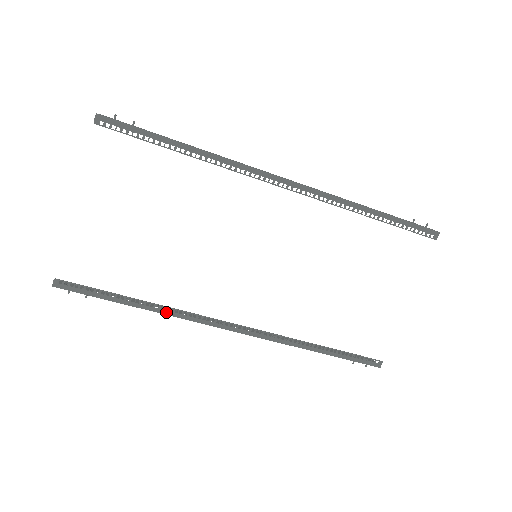
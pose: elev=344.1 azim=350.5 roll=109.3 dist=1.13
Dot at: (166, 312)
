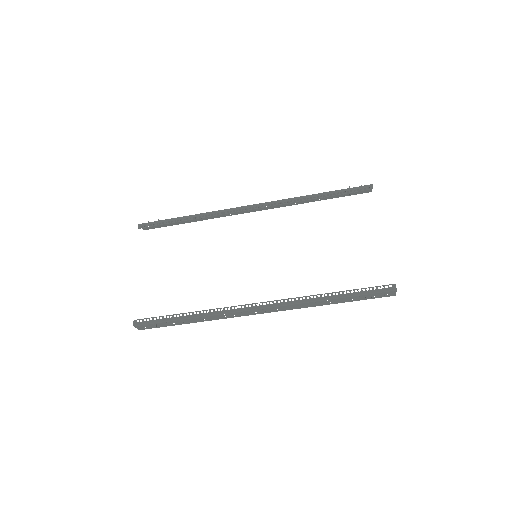
Dot at: (209, 314)
